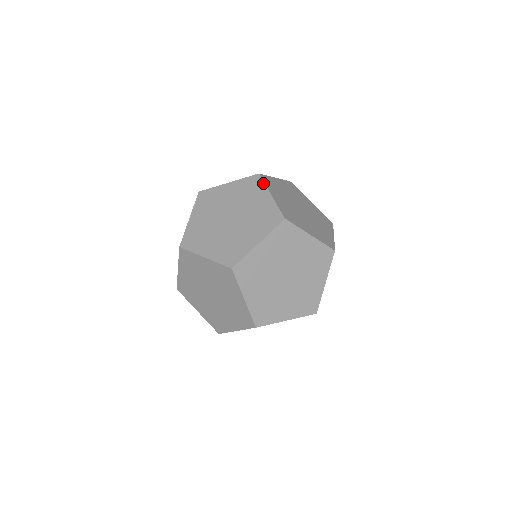
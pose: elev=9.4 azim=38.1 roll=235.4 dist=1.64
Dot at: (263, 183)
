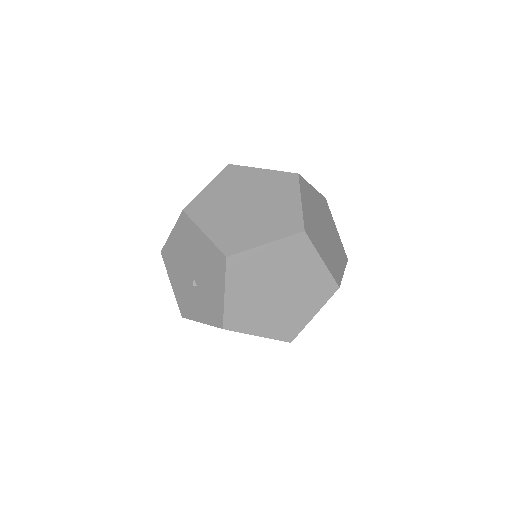
Dot at: (243, 167)
